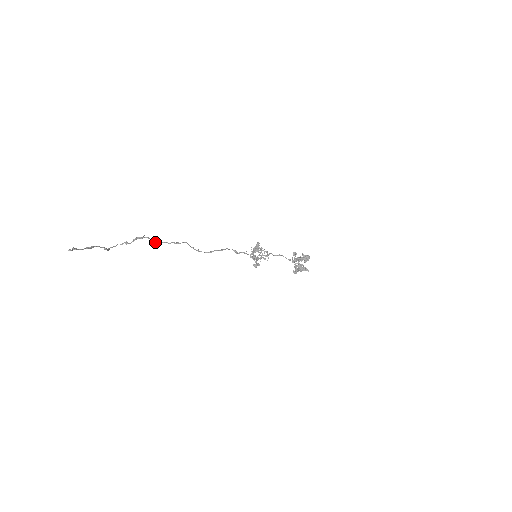
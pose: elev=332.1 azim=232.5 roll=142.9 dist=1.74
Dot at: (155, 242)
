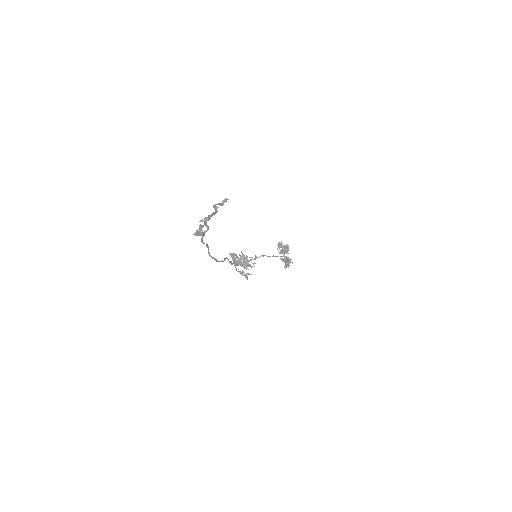
Dot at: (202, 240)
